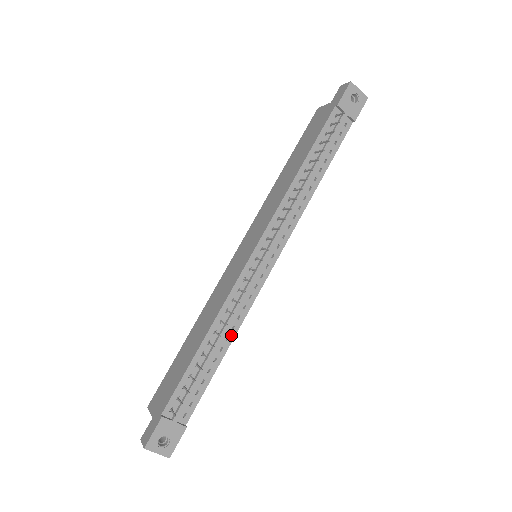
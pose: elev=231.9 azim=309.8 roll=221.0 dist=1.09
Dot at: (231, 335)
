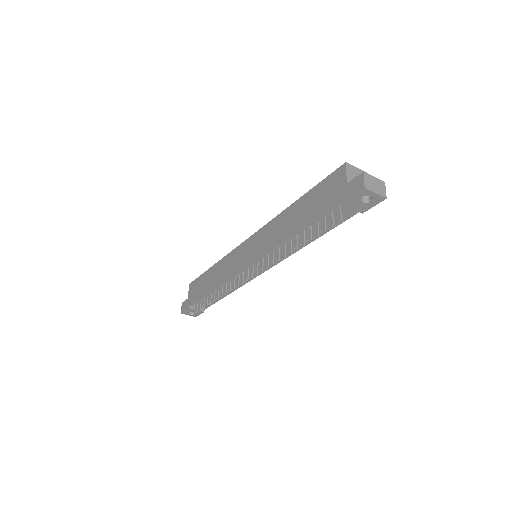
Dot at: (231, 291)
